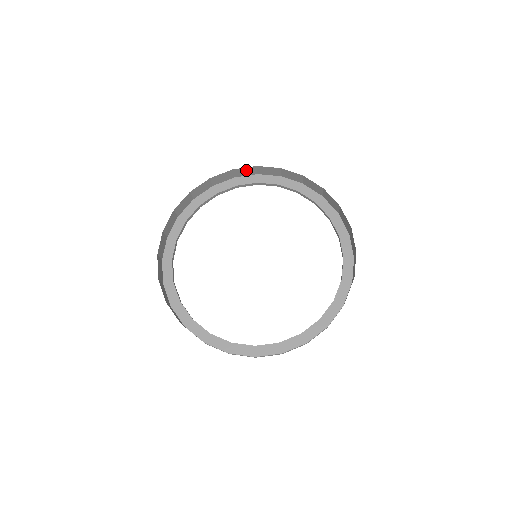
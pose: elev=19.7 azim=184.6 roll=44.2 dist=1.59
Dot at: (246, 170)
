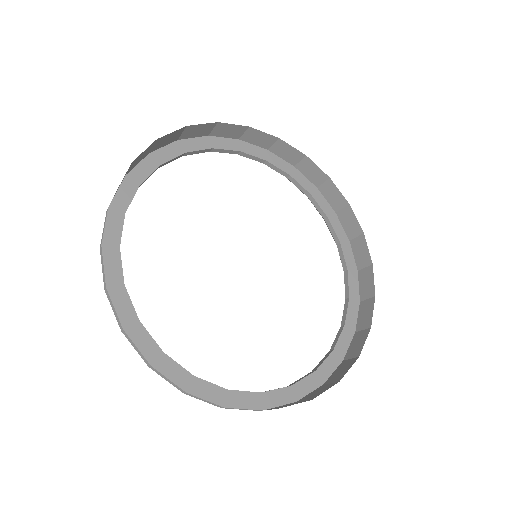
Dot at: (290, 151)
